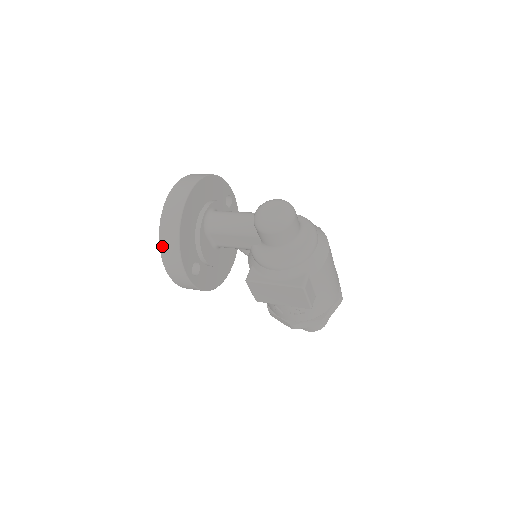
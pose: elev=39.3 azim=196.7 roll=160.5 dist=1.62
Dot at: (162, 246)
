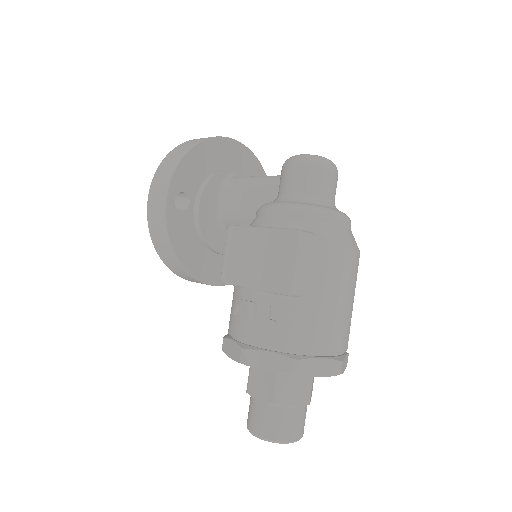
Dot at: (170, 154)
